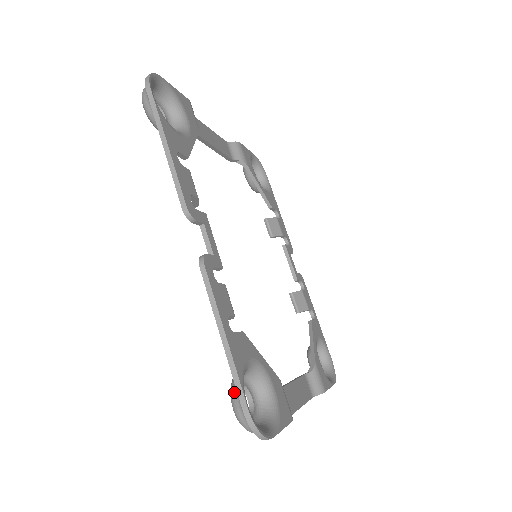
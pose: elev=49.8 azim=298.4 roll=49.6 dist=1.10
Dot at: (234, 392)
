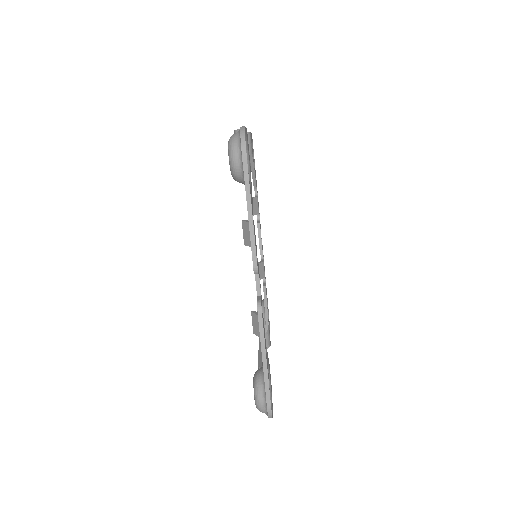
Dot at: (260, 392)
